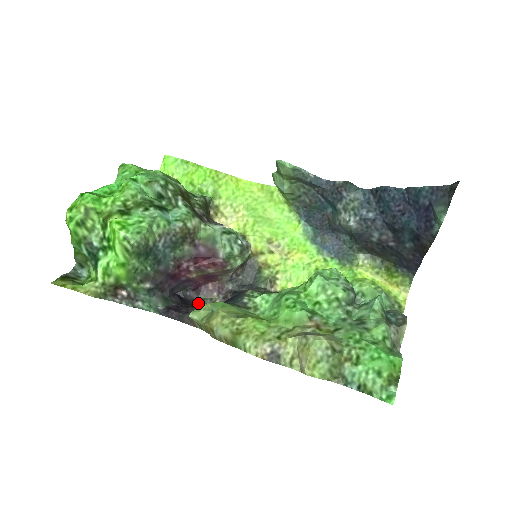
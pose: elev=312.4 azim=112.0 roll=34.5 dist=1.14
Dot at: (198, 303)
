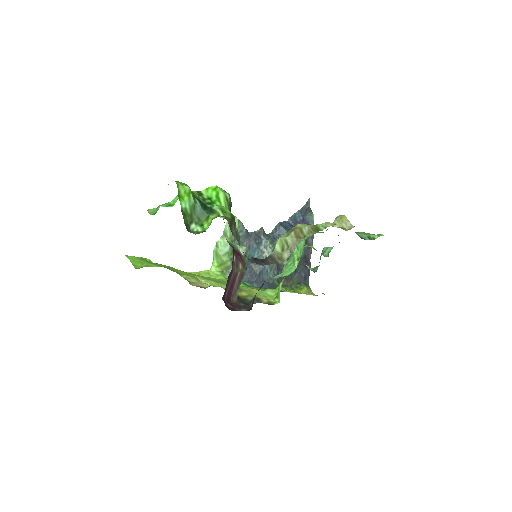
Dot at: occluded
